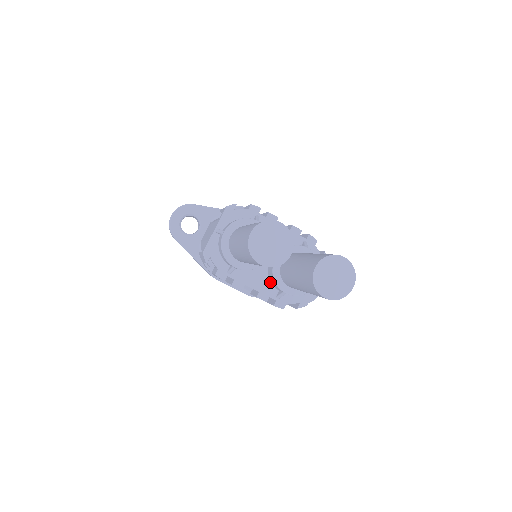
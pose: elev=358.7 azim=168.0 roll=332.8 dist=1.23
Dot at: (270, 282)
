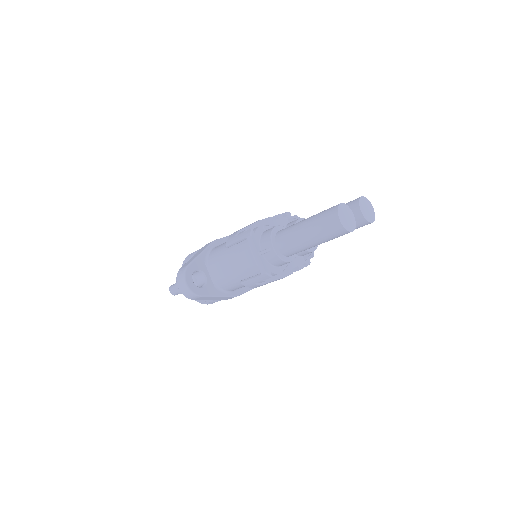
Dot at: (297, 256)
